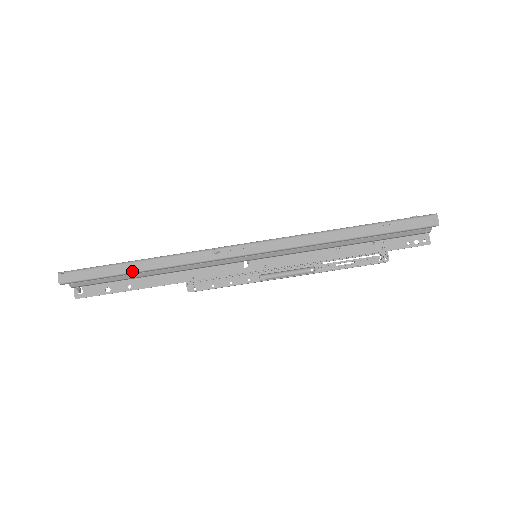
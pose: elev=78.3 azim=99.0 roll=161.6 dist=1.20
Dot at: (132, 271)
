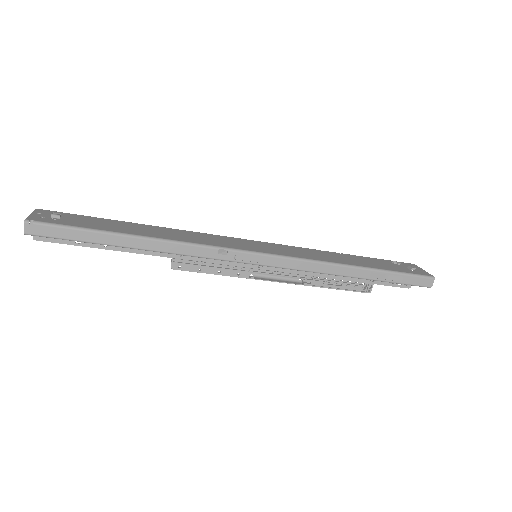
Dot at: (122, 246)
